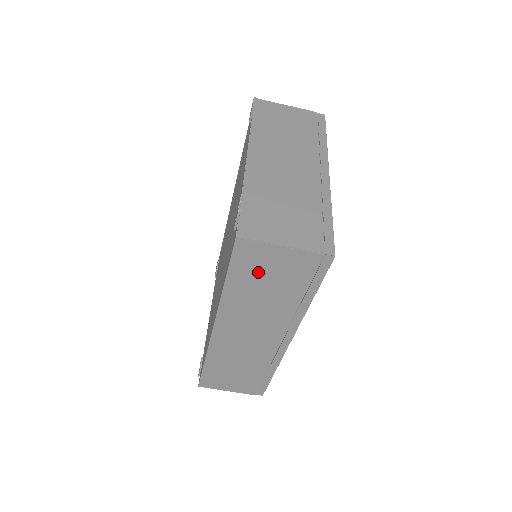
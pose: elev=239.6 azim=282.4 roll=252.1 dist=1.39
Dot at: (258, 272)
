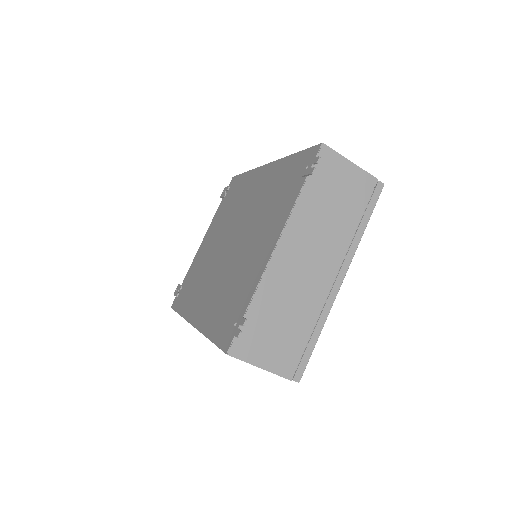
Dot at: occluded
